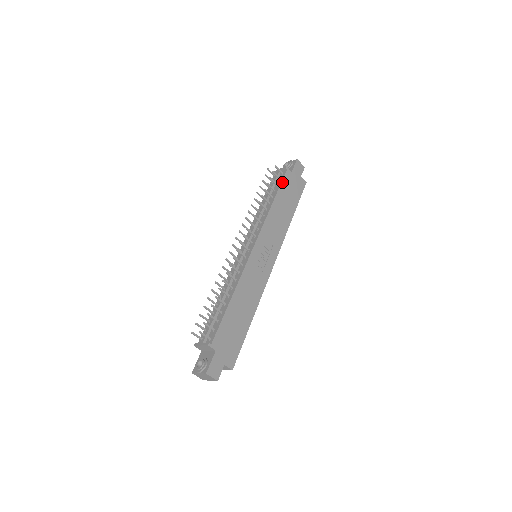
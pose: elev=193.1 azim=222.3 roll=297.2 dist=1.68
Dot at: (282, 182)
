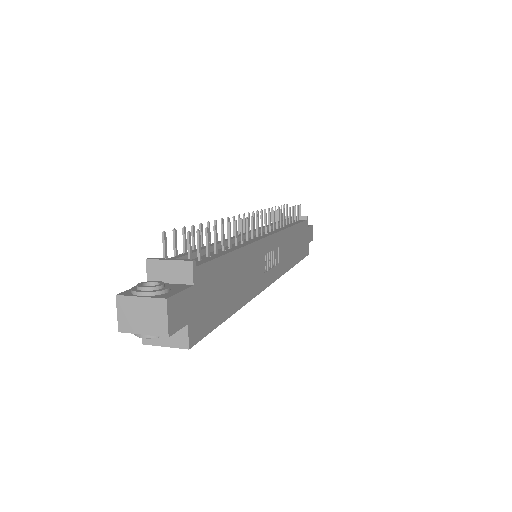
Dot at: (302, 222)
